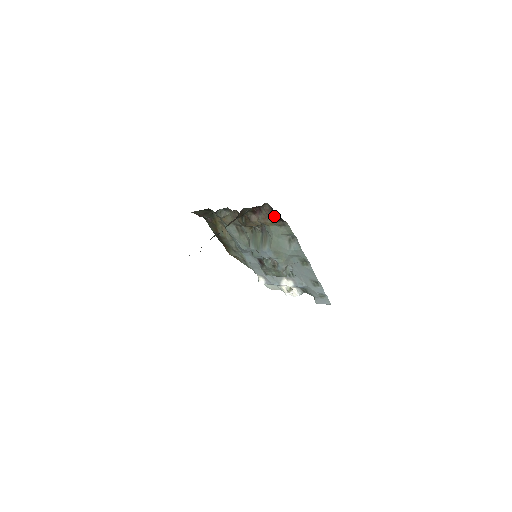
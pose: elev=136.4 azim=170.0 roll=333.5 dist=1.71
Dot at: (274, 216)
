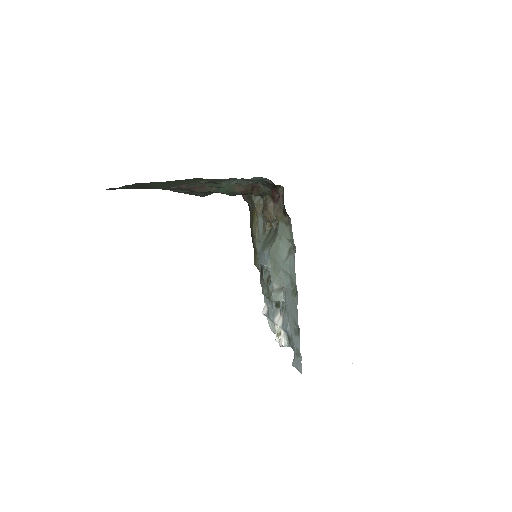
Dot at: (284, 207)
